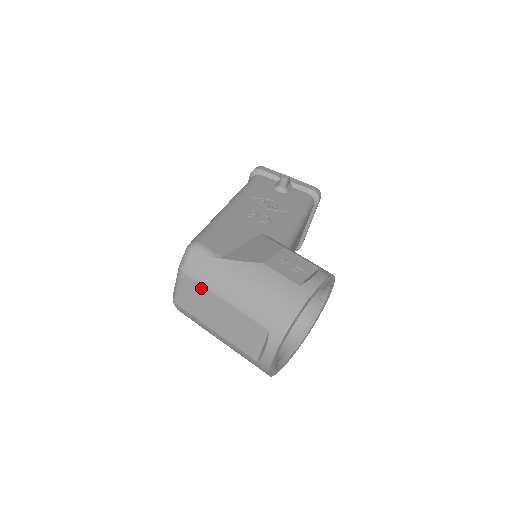
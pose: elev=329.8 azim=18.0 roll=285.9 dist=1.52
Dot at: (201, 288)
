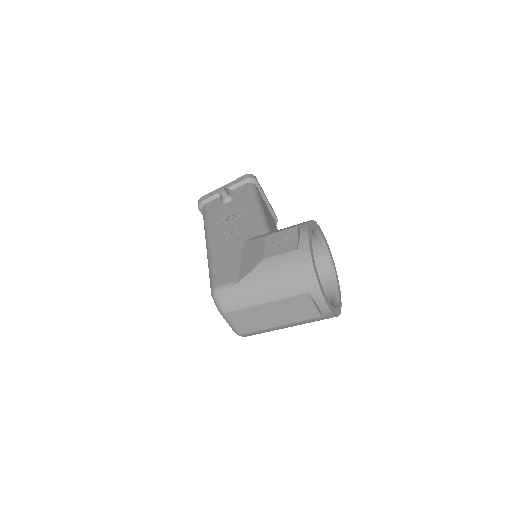
Dot at: (245, 311)
